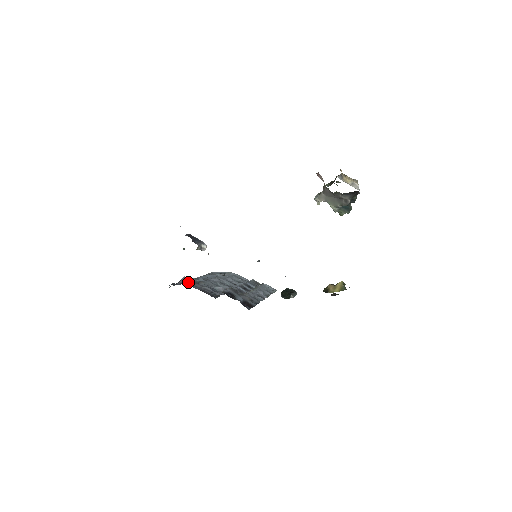
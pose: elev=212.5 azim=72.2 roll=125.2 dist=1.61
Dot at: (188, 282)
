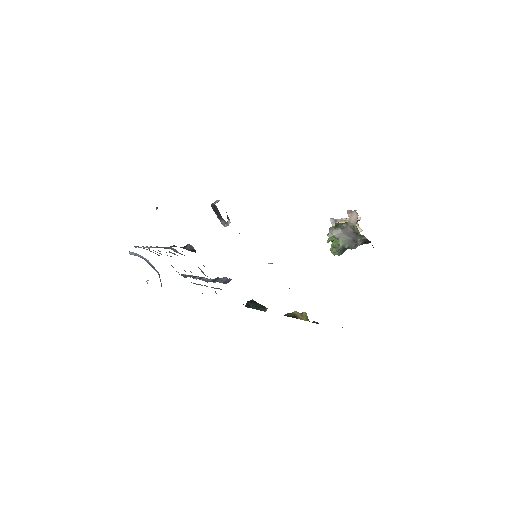
Dot at: occluded
